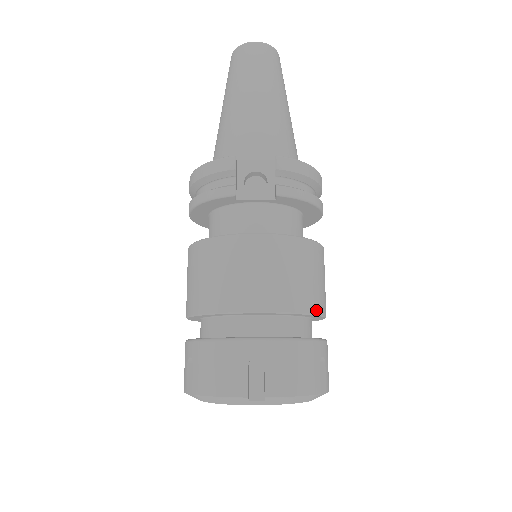
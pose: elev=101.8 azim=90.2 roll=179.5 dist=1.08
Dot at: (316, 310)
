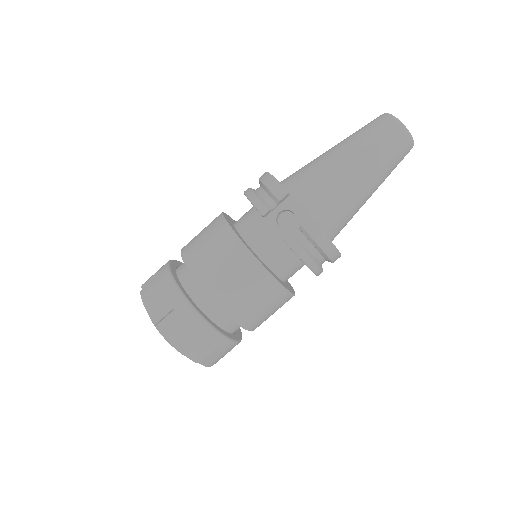
Dot at: (241, 323)
